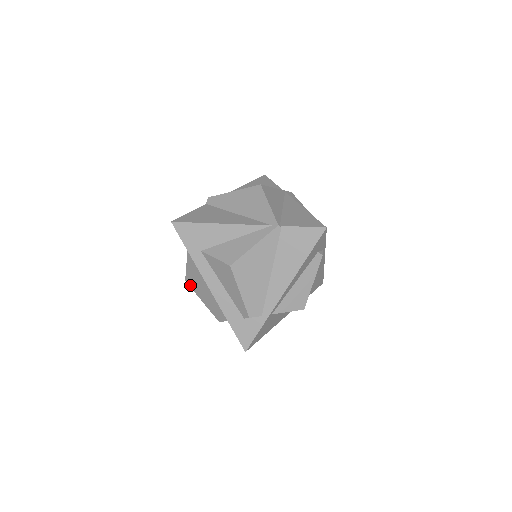
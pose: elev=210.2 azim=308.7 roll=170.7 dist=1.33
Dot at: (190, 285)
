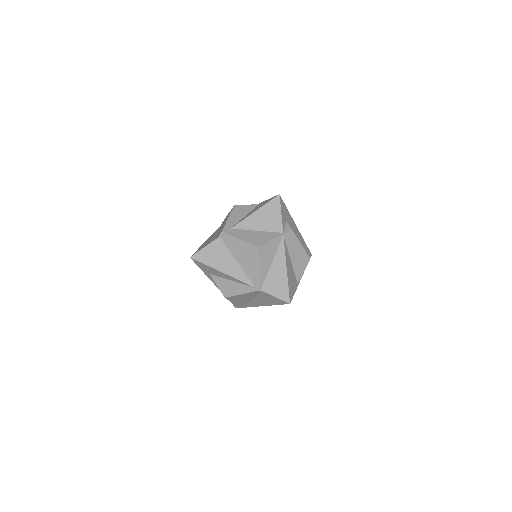
Dot at: occluded
